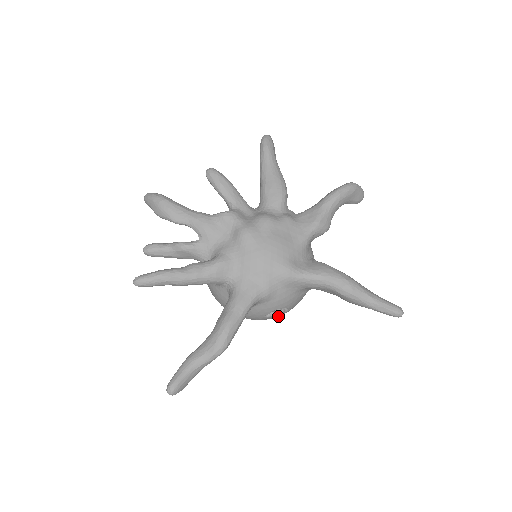
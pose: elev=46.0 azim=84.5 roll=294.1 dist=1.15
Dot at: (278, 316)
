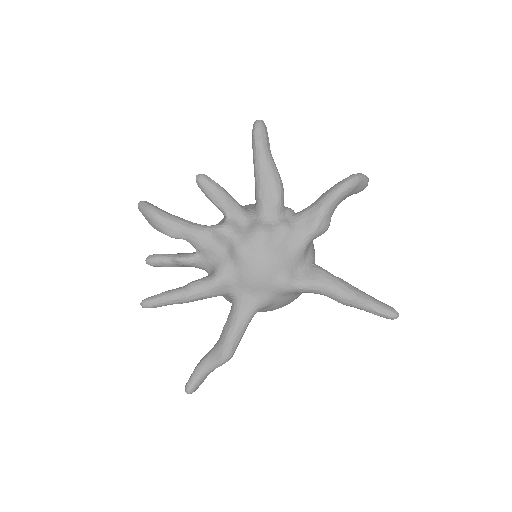
Dot at: occluded
